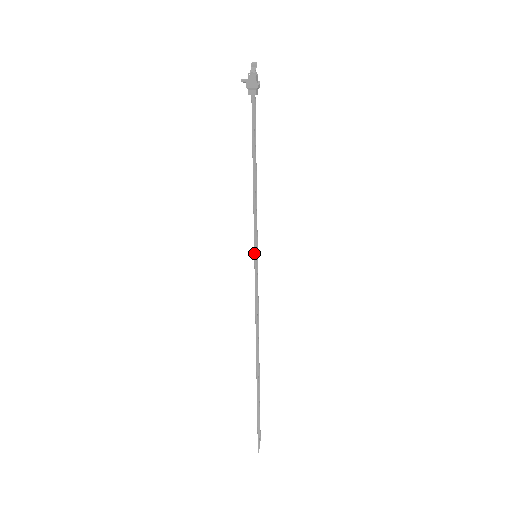
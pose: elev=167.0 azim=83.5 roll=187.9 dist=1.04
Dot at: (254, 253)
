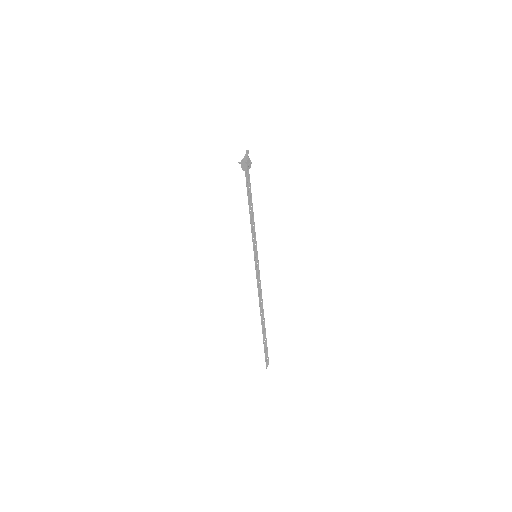
Dot at: (254, 255)
